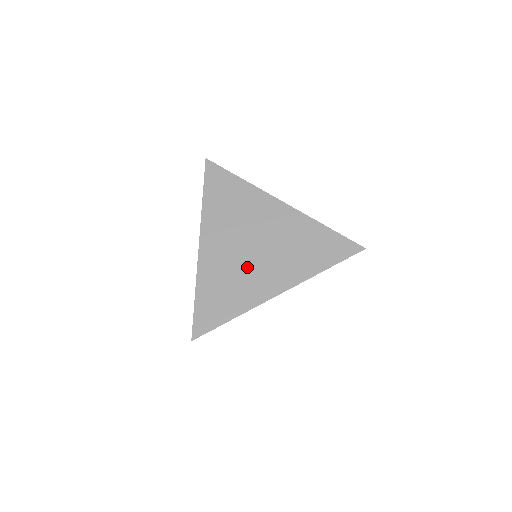
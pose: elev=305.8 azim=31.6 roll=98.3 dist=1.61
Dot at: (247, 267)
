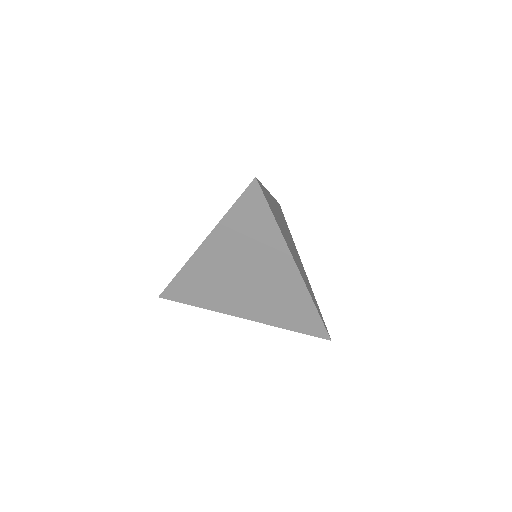
Dot at: (230, 287)
